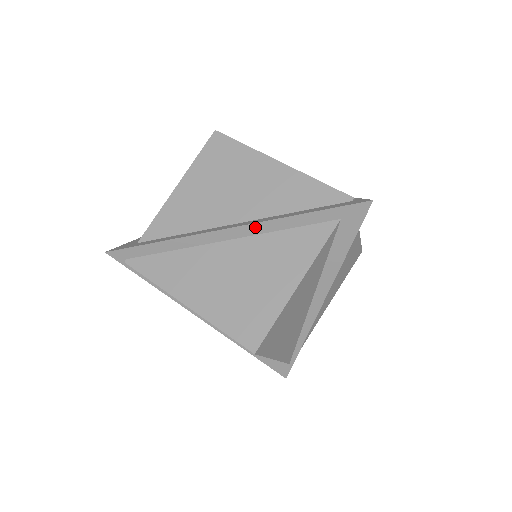
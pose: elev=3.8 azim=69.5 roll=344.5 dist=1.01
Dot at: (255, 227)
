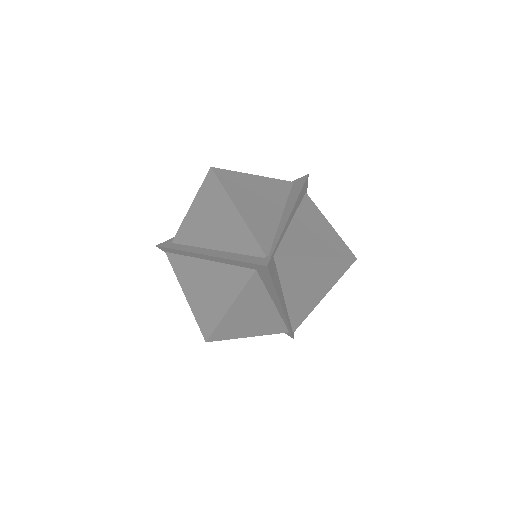
Dot at: (214, 258)
